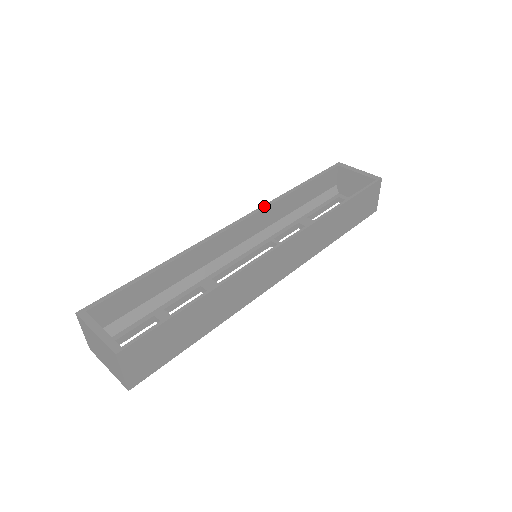
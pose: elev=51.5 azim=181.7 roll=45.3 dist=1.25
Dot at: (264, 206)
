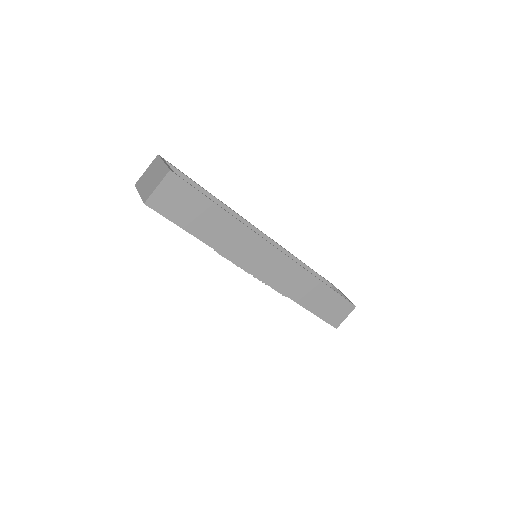
Dot at: (281, 246)
